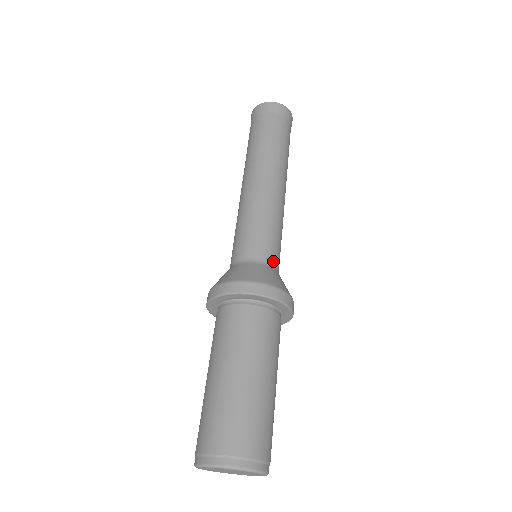
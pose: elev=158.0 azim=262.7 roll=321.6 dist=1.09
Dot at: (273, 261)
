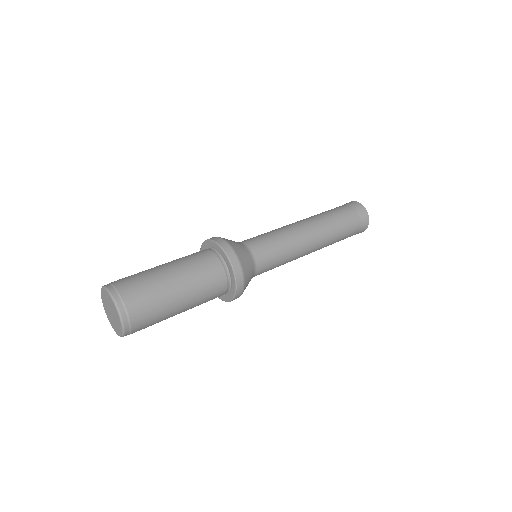
Dot at: (250, 244)
